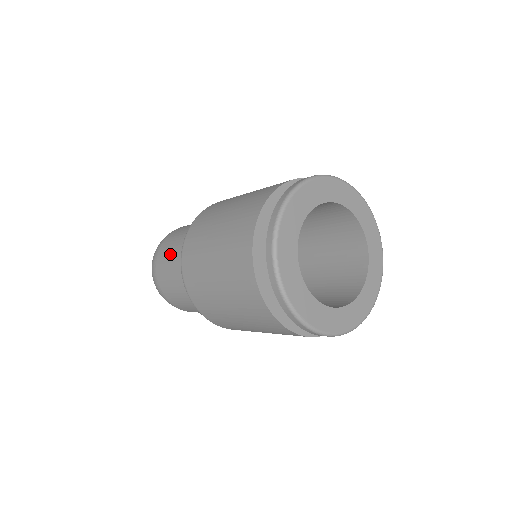
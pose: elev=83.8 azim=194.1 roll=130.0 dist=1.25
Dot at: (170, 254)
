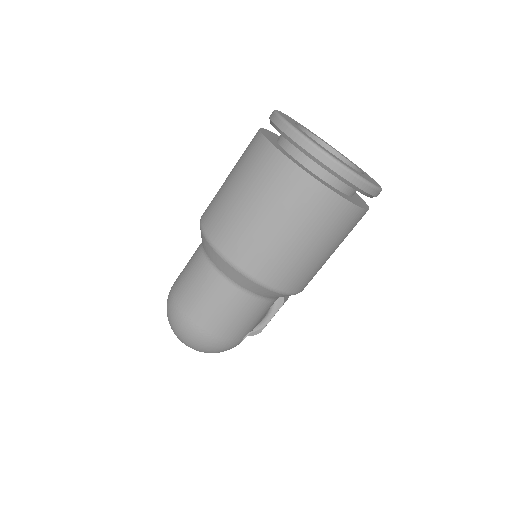
Dot at: (192, 282)
